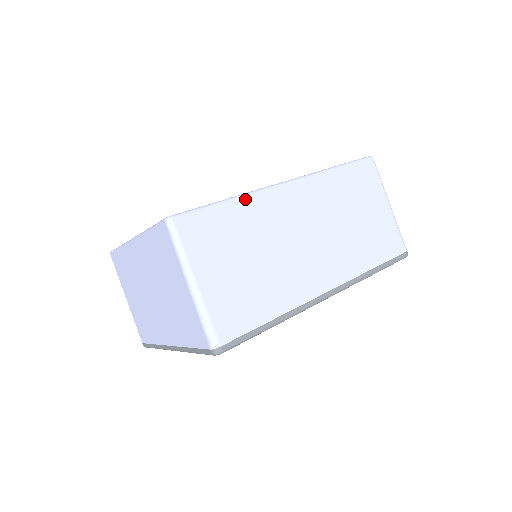
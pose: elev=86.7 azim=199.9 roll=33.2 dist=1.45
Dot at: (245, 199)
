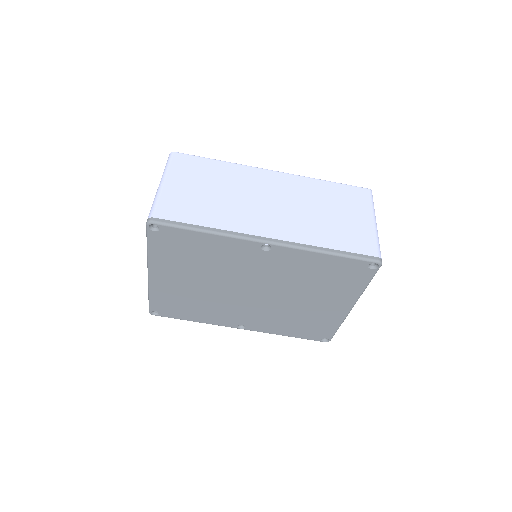
Dot at: (232, 164)
